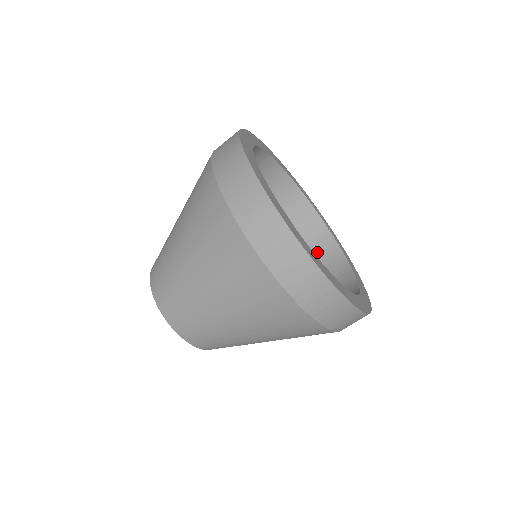
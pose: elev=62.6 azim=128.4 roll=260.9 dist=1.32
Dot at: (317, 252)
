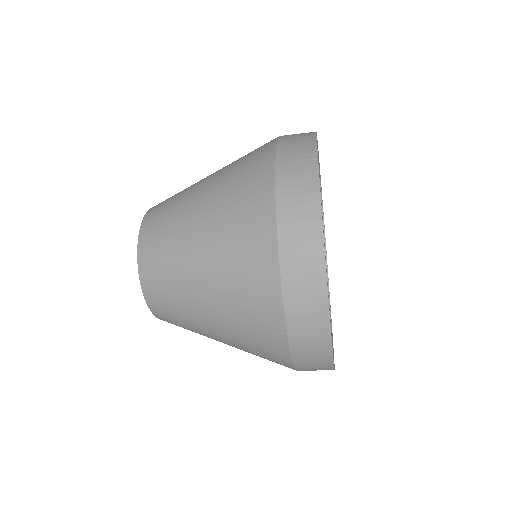
Dot at: occluded
